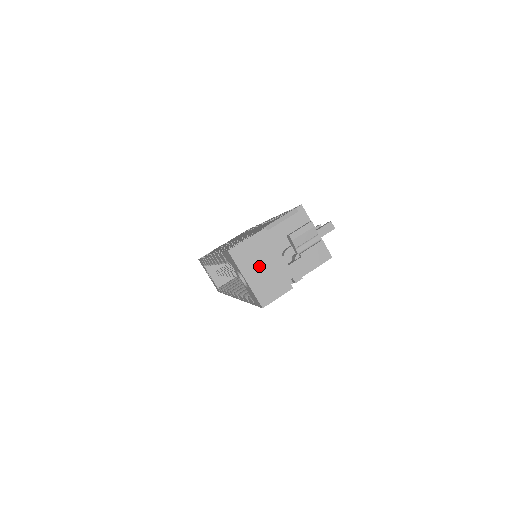
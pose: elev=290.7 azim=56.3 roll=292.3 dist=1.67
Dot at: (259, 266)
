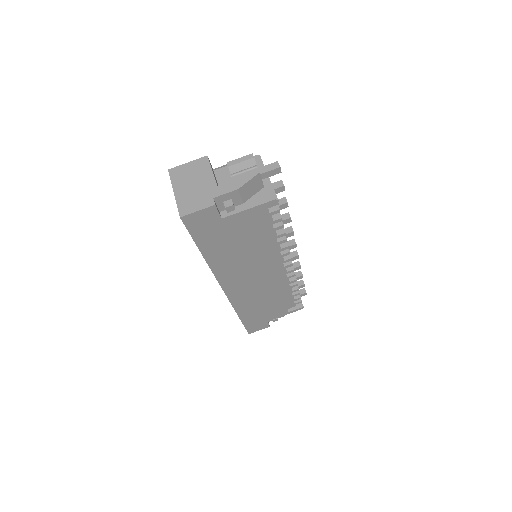
Dot at: (190, 183)
